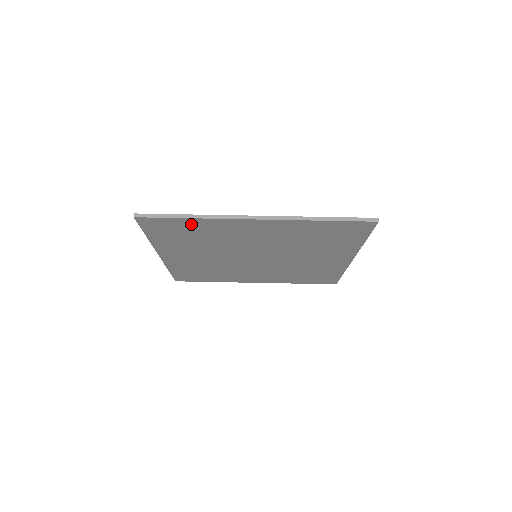
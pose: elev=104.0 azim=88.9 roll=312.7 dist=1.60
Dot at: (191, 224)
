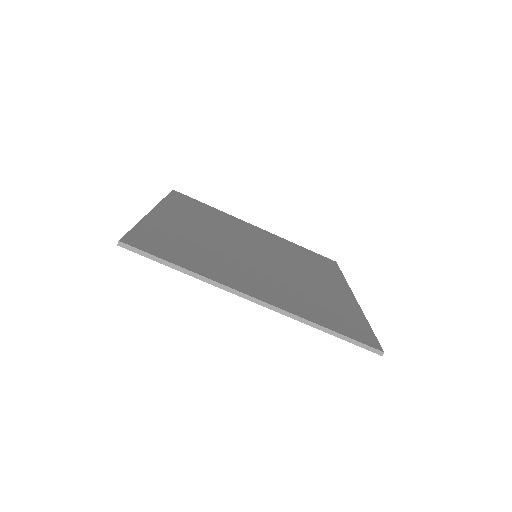
Dot at: occluded
